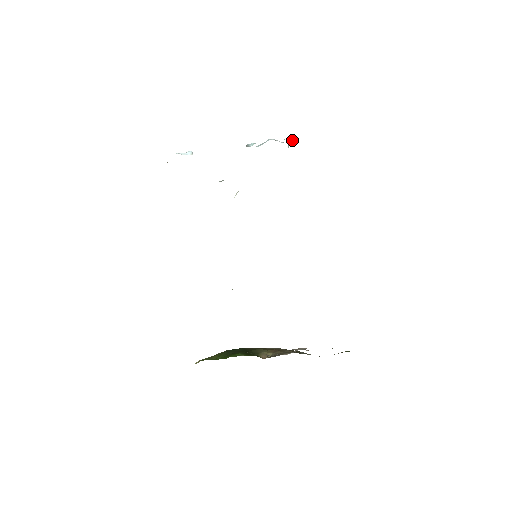
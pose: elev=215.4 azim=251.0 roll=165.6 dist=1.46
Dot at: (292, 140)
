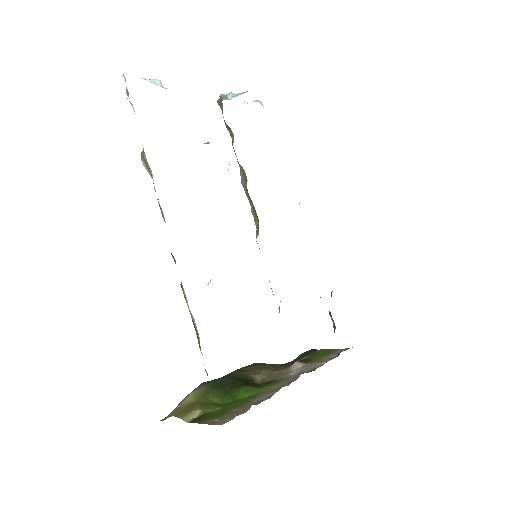
Dot at: occluded
